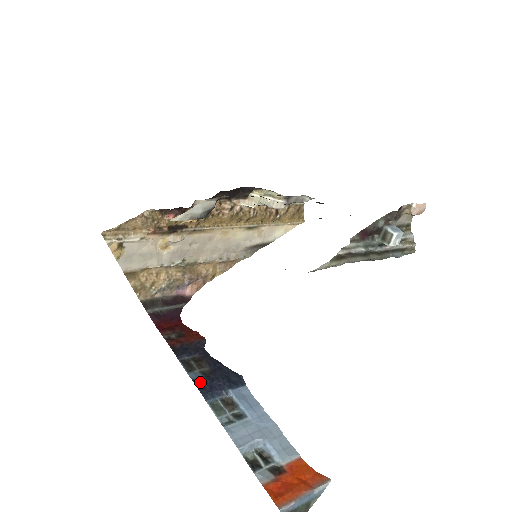
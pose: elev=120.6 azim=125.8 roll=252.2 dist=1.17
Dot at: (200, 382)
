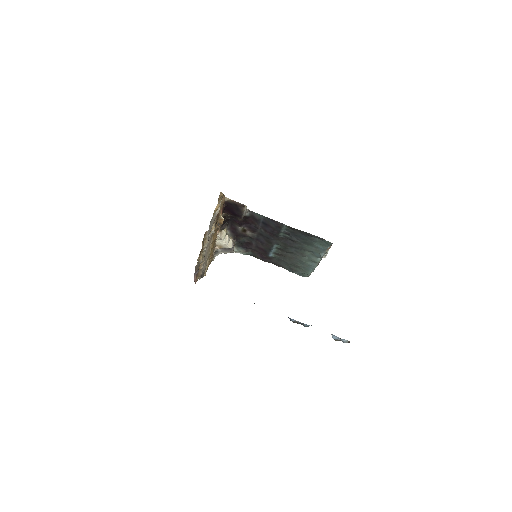
Dot at: occluded
